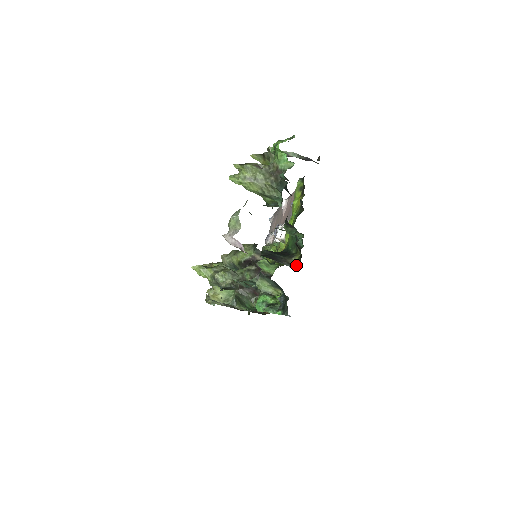
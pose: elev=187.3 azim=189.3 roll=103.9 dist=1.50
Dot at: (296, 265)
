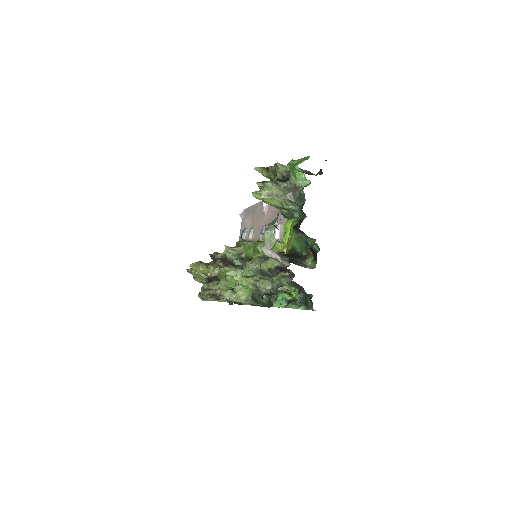
Dot at: (312, 266)
